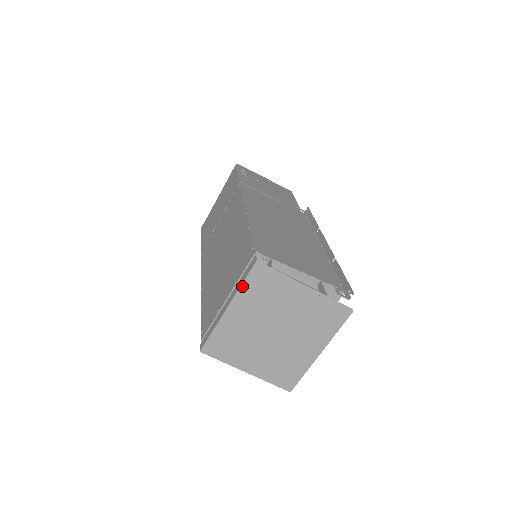
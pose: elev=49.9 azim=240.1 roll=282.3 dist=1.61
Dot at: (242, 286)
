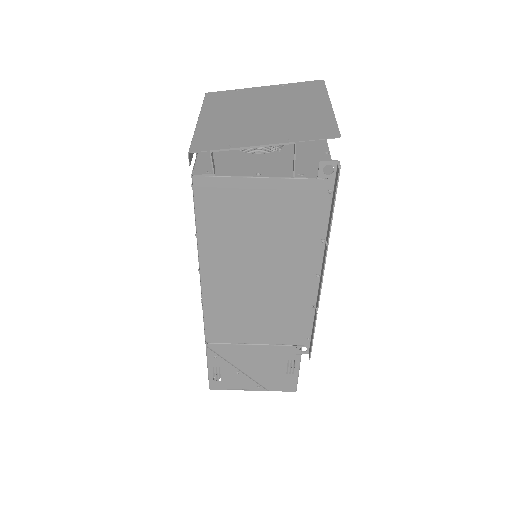
Dot at: (203, 105)
